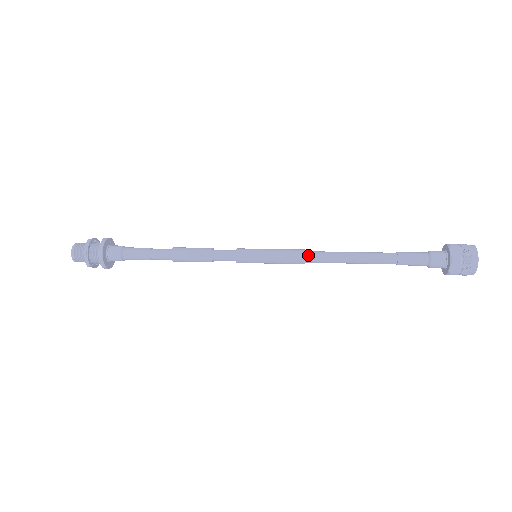
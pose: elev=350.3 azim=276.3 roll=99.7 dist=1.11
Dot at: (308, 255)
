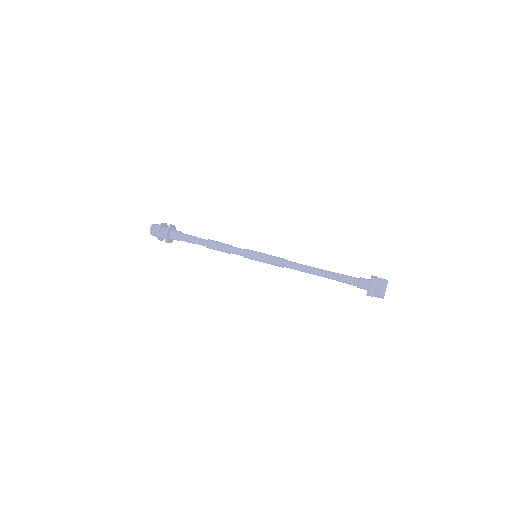
Dot at: (286, 263)
